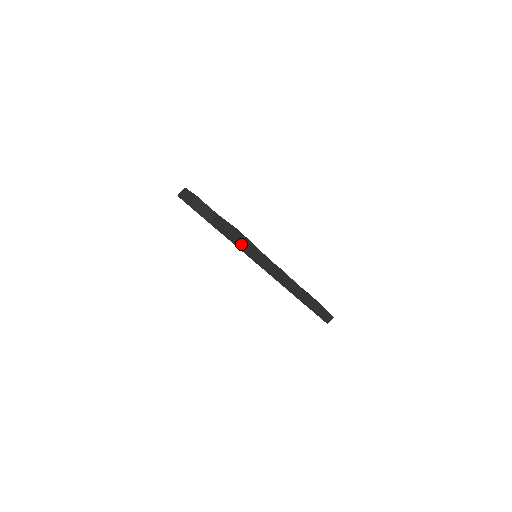
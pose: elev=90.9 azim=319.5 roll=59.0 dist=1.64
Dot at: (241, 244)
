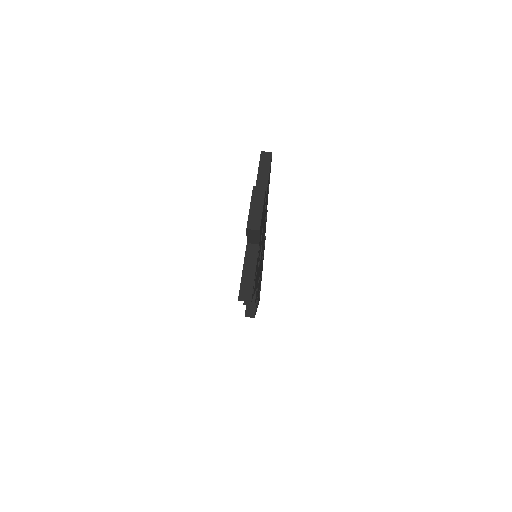
Dot at: occluded
